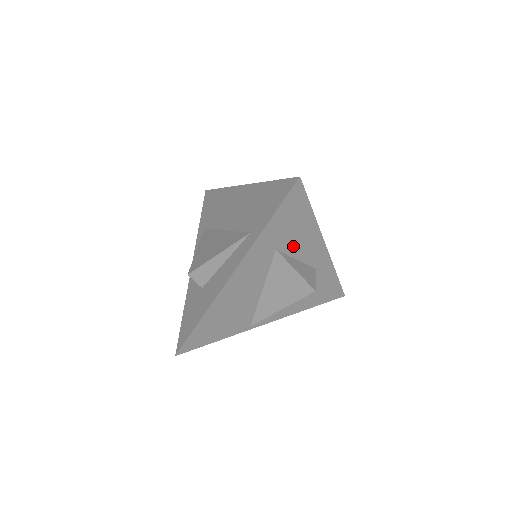
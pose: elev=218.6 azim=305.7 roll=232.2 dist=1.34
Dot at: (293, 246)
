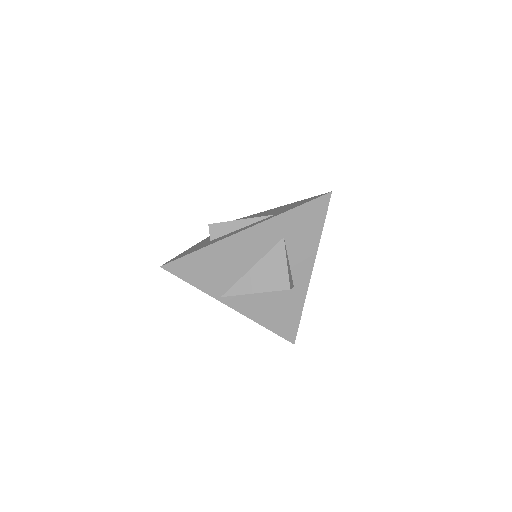
Dot at: (294, 247)
